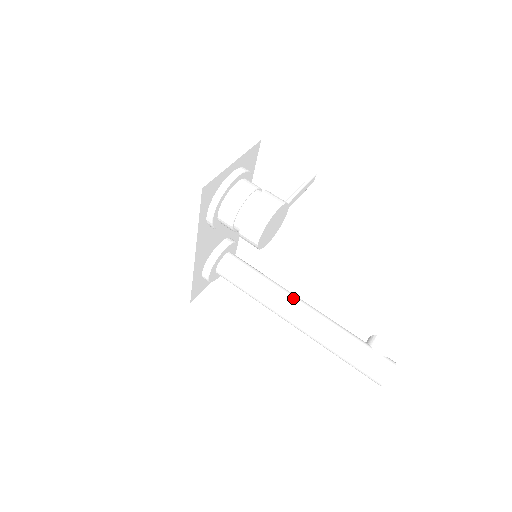
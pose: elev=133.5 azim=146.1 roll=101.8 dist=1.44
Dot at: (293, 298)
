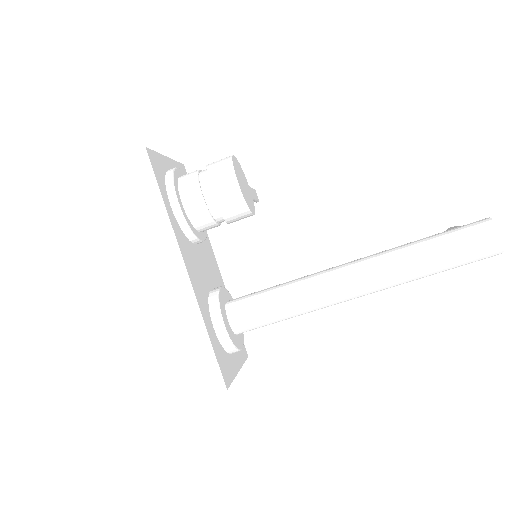
Dot at: (330, 268)
